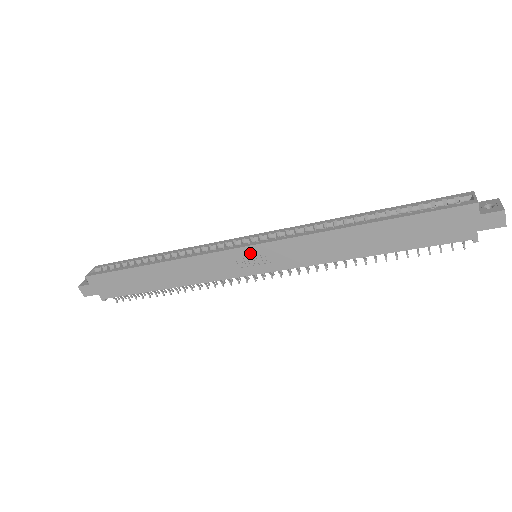
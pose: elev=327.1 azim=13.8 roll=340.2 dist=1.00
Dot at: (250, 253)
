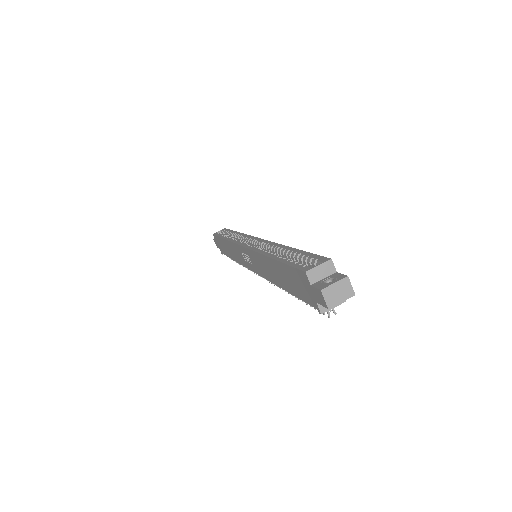
Dot at: (244, 252)
